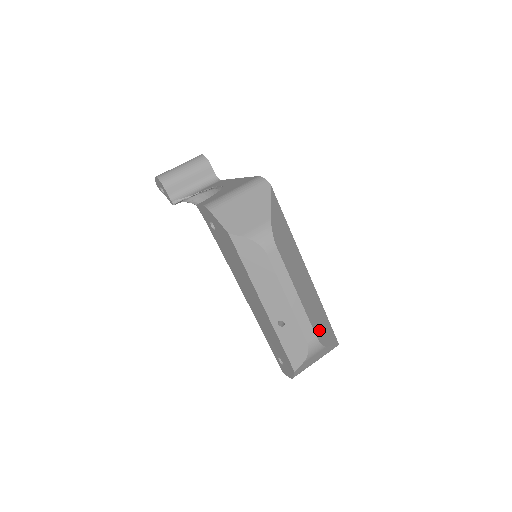
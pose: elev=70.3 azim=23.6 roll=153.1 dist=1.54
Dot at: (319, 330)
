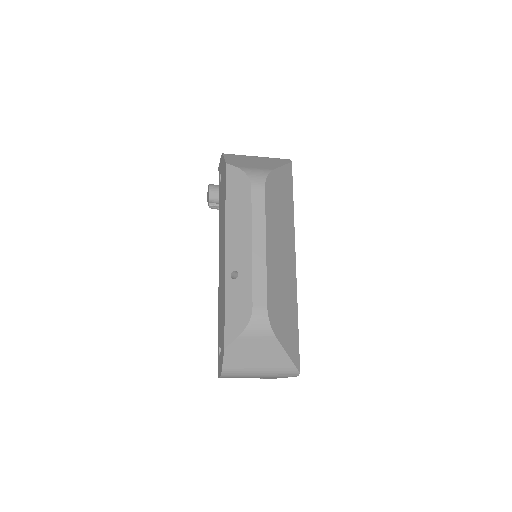
Dot at: (276, 312)
